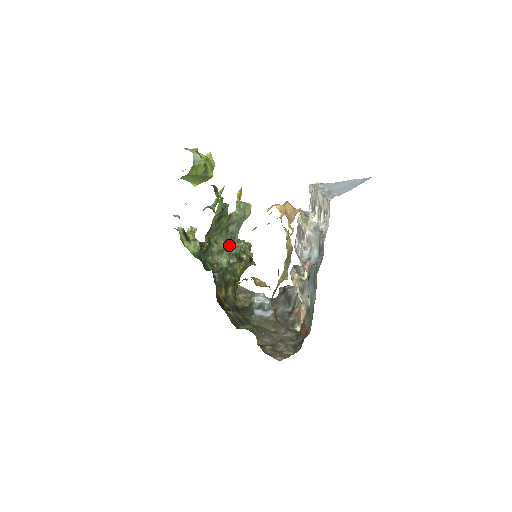
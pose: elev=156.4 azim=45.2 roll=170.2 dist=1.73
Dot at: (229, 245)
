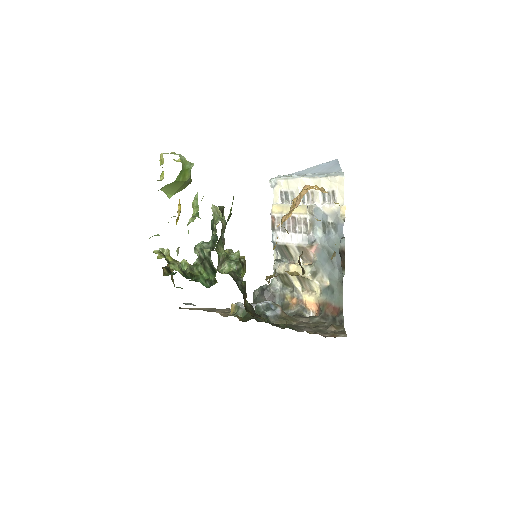
Dot at: occluded
